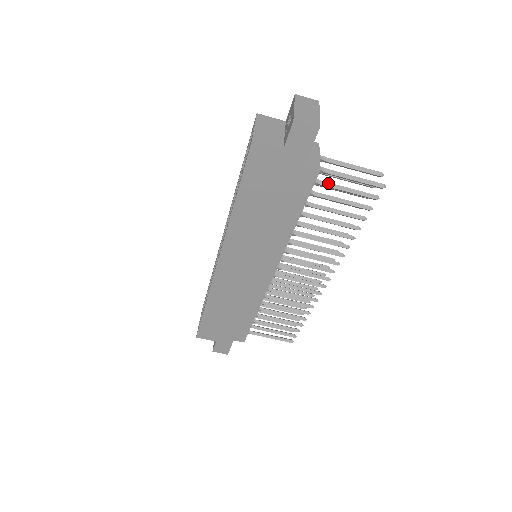
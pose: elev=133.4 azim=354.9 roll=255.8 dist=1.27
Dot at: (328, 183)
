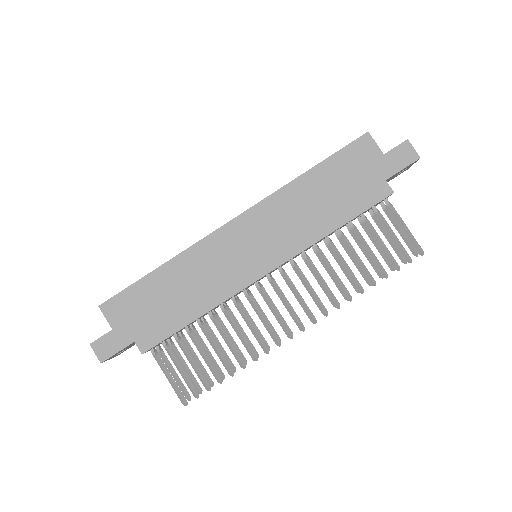
Dot at: (384, 218)
